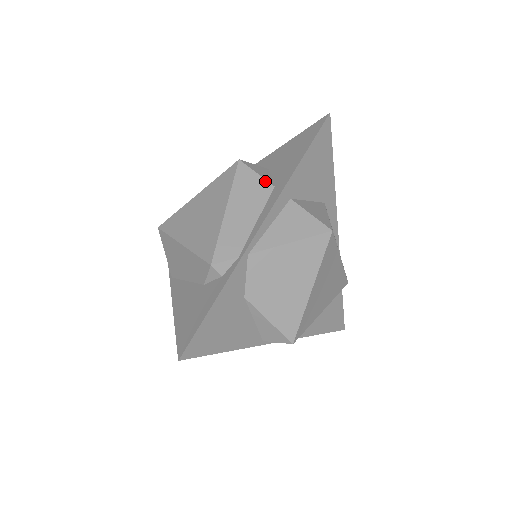
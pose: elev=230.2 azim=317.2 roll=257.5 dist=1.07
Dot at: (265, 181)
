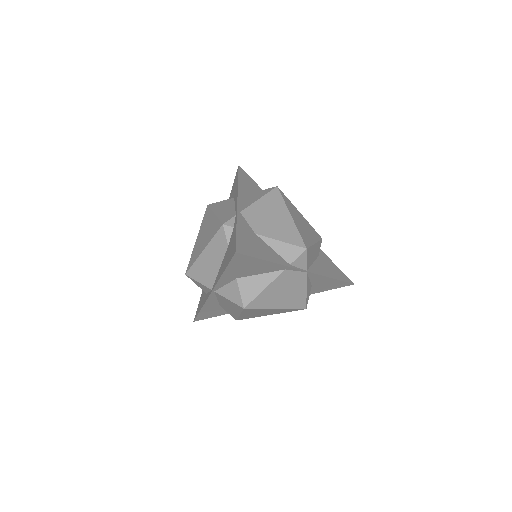
Dot at: (227, 200)
